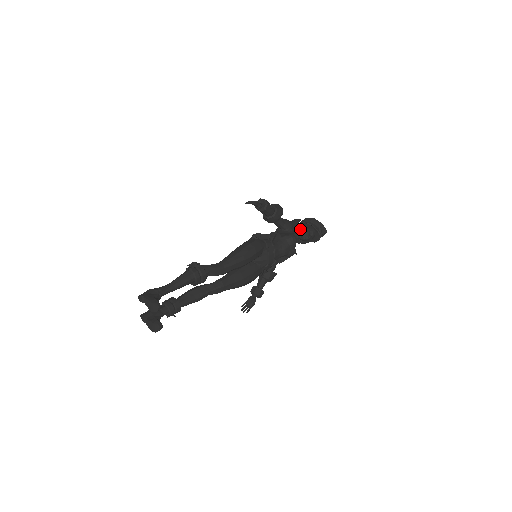
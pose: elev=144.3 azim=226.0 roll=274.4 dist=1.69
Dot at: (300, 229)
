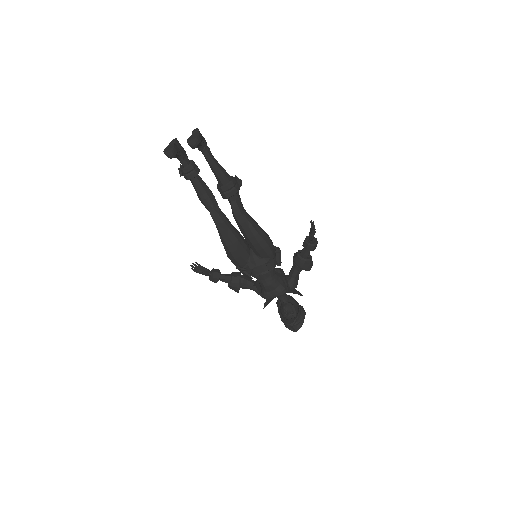
Dot at: (292, 300)
